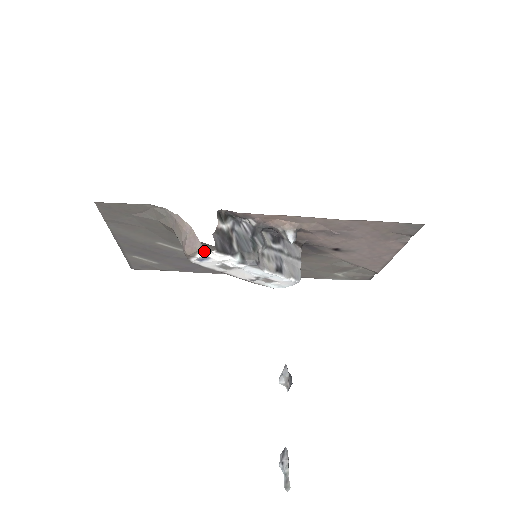
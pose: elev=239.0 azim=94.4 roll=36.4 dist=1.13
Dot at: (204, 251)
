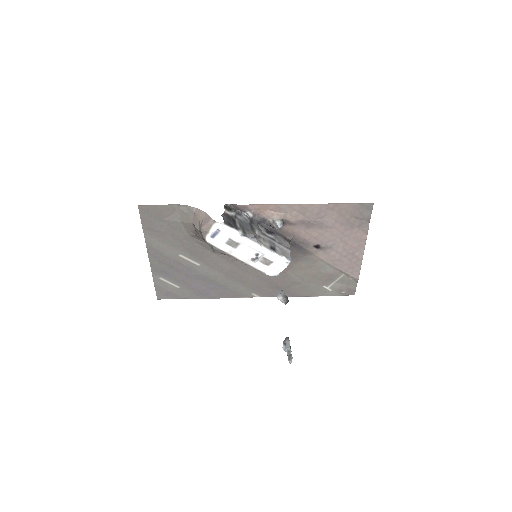
Dot at: (215, 225)
